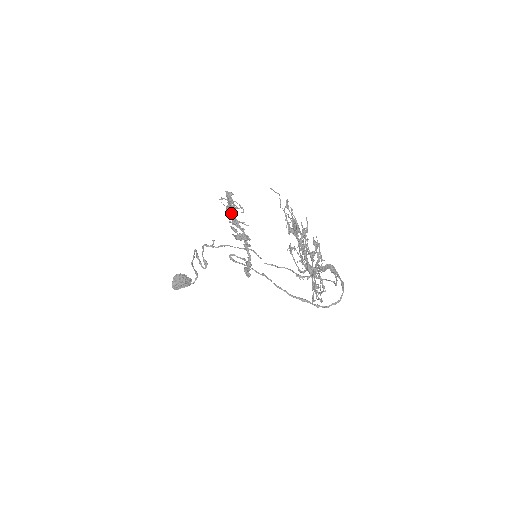
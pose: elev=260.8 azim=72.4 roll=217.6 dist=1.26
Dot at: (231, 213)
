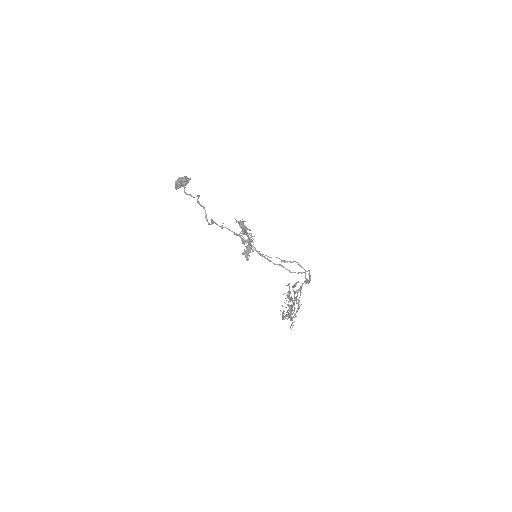
Dot at: occluded
